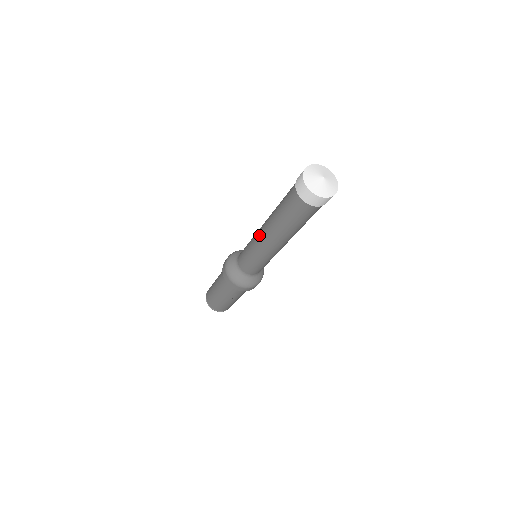
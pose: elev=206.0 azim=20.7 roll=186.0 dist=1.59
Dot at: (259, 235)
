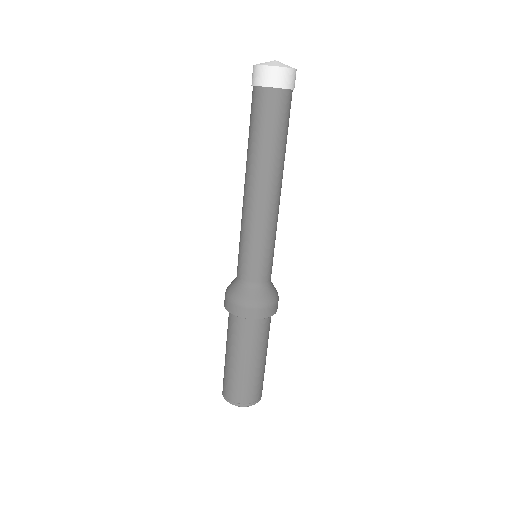
Dot at: (244, 200)
